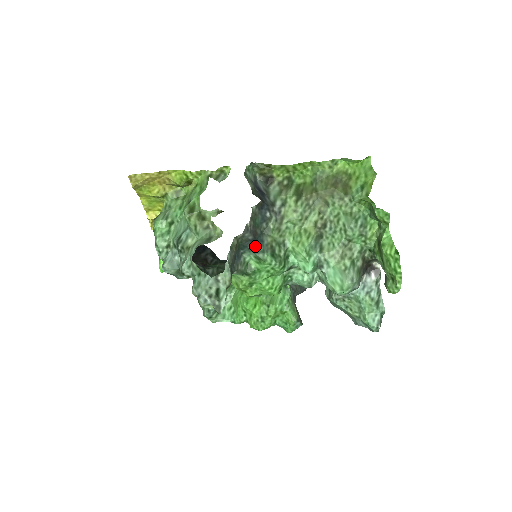
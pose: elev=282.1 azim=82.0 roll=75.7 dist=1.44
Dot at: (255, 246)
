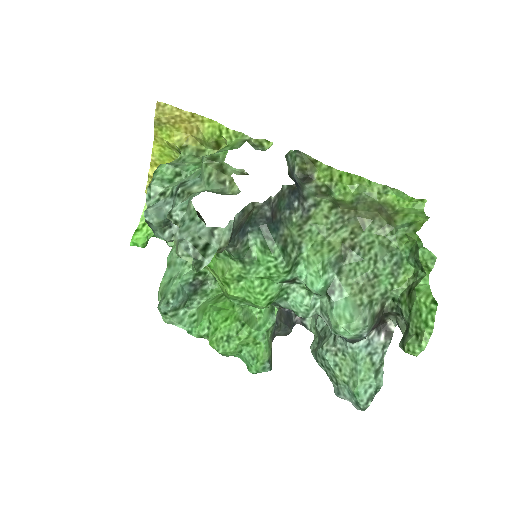
Dot at: (268, 228)
